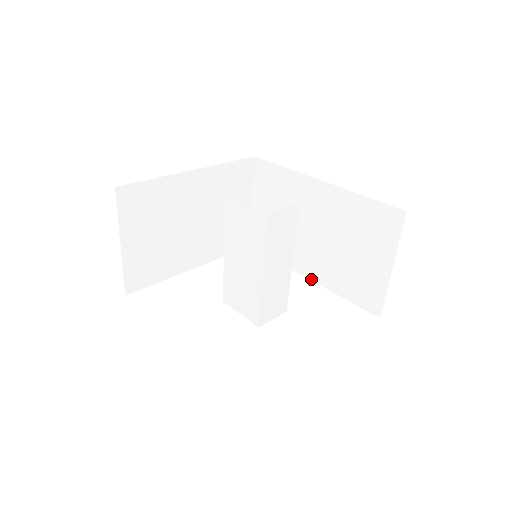
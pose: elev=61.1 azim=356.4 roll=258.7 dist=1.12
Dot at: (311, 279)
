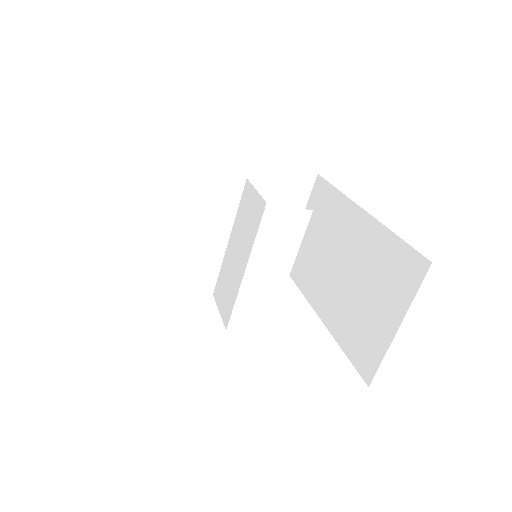
Dot at: (322, 319)
